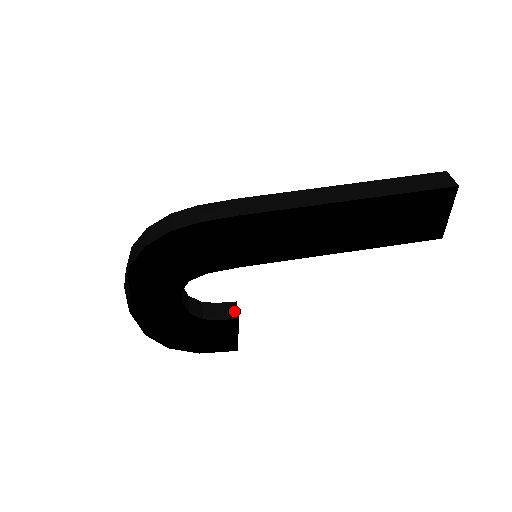
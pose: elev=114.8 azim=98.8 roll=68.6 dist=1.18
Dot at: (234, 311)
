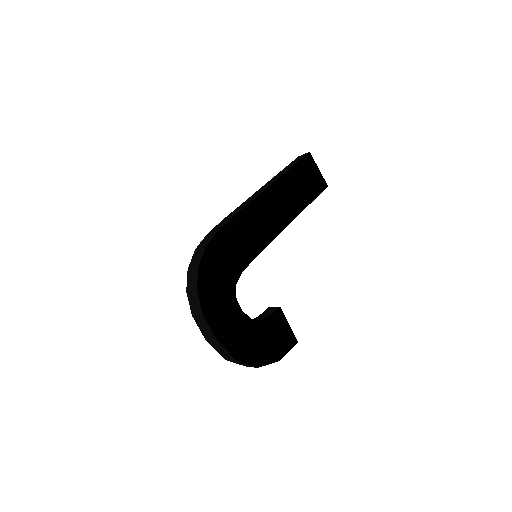
Dot at: (273, 309)
